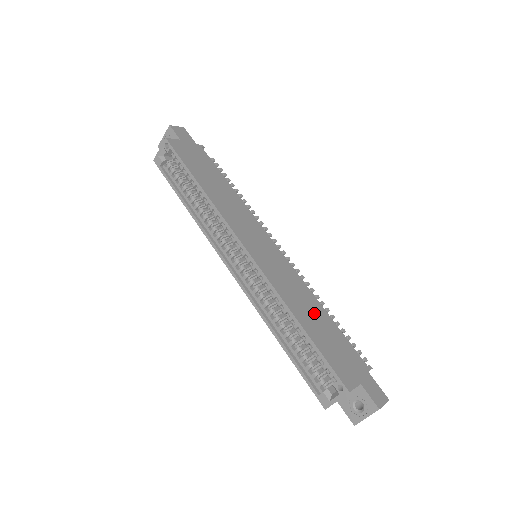
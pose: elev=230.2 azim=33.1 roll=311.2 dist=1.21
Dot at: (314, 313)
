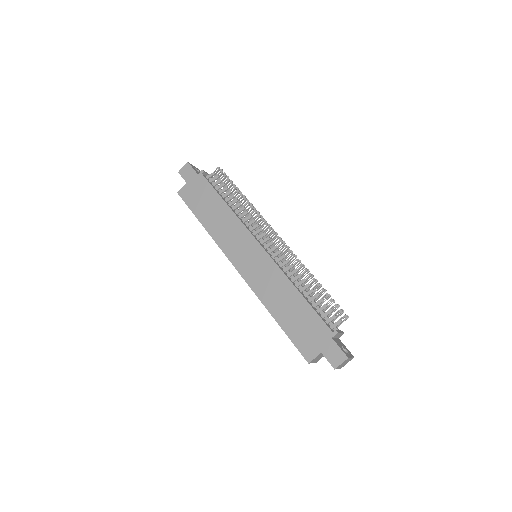
Dot at: (288, 302)
